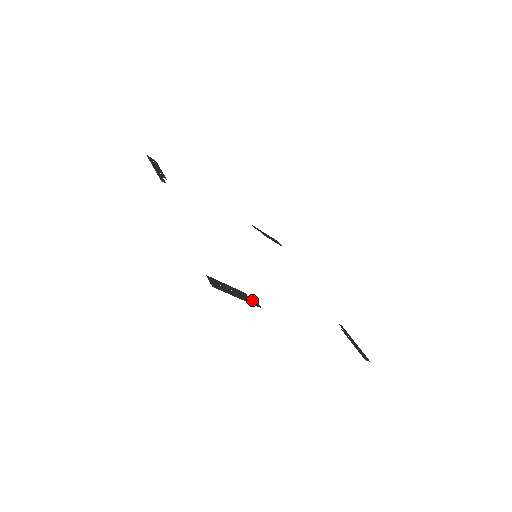
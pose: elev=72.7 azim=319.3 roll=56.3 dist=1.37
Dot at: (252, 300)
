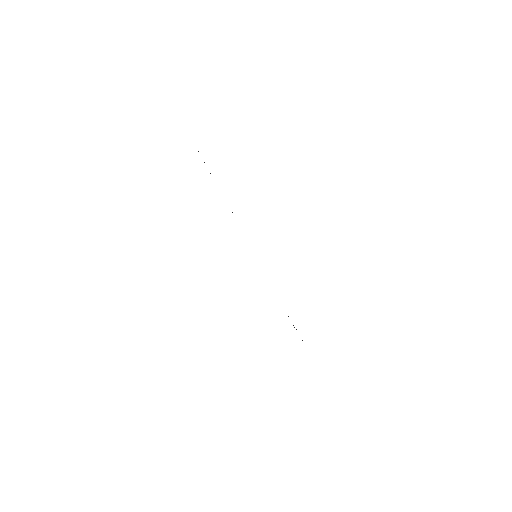
Dot at: occluded
